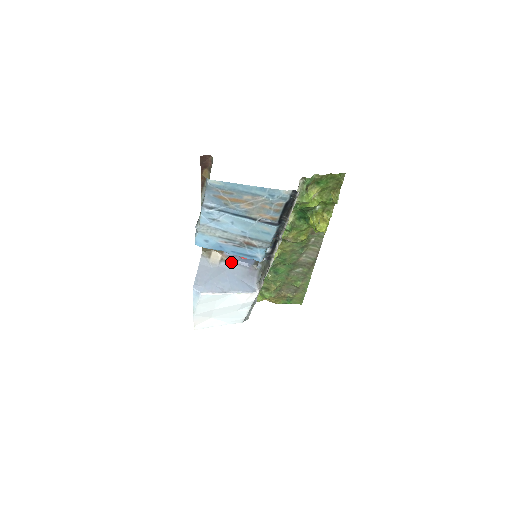
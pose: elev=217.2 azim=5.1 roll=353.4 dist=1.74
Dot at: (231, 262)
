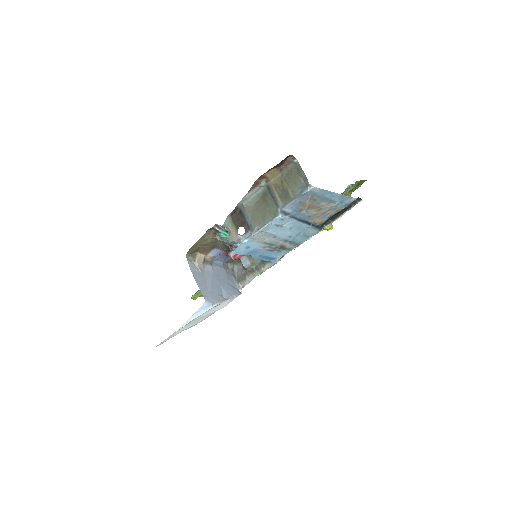
Dot at: (210, 263)
